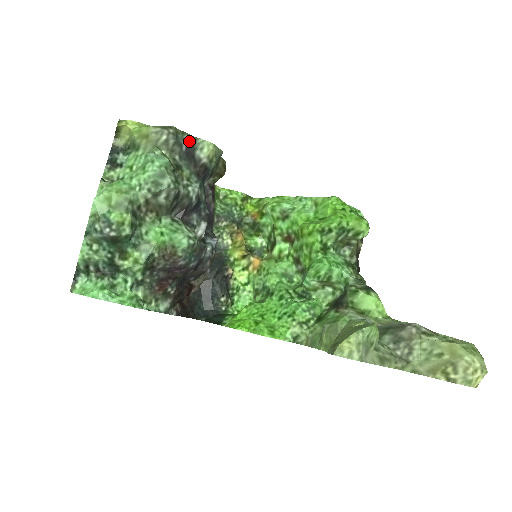
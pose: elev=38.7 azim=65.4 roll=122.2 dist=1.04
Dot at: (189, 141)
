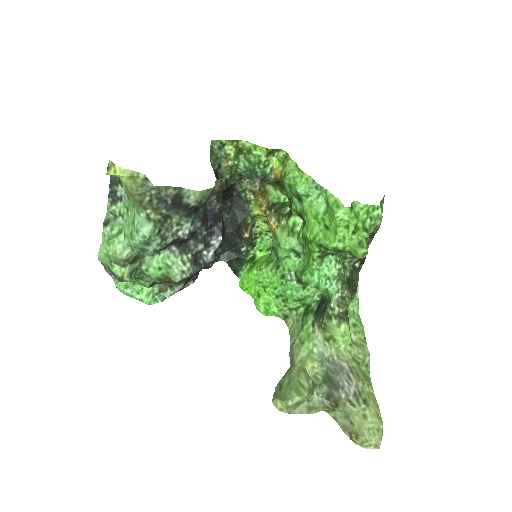
Dot at: (174, 194)
